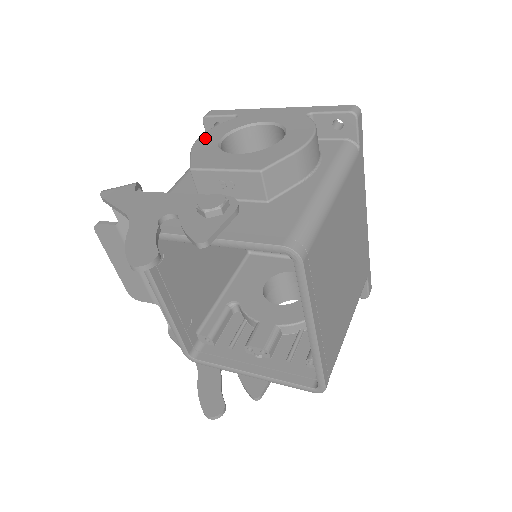
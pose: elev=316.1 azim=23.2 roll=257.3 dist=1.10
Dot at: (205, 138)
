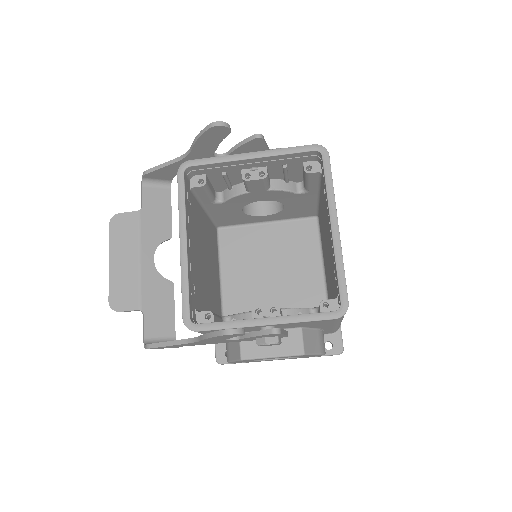
Dot at: occluded
